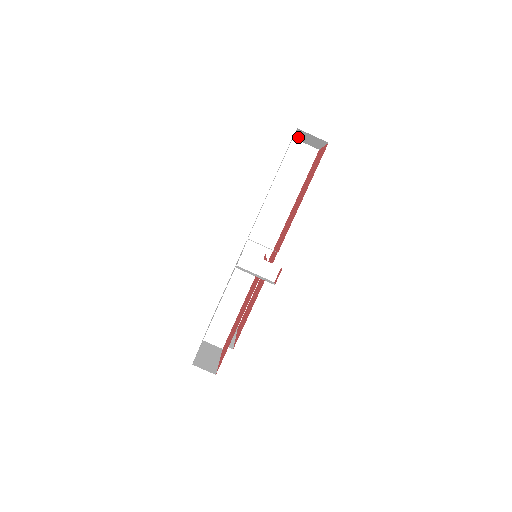
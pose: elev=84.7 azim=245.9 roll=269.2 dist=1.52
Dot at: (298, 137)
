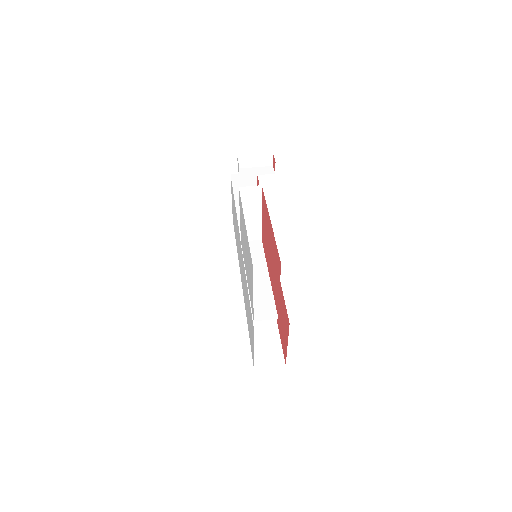
Dot at: (236, 208)
